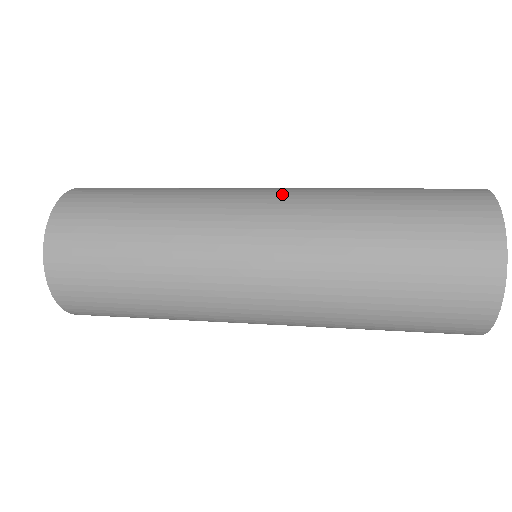
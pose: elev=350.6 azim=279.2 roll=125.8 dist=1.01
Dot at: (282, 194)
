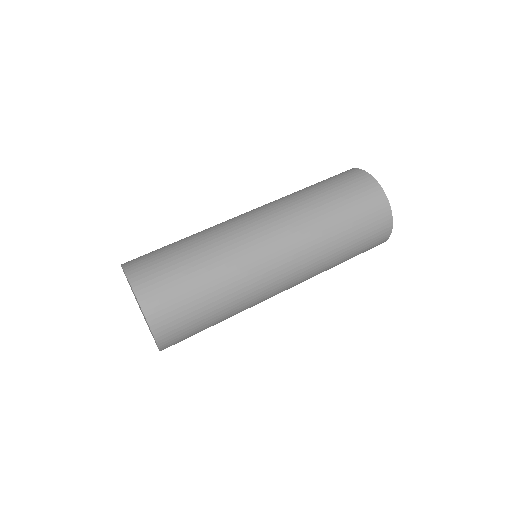
Dot at: (293, 264)
